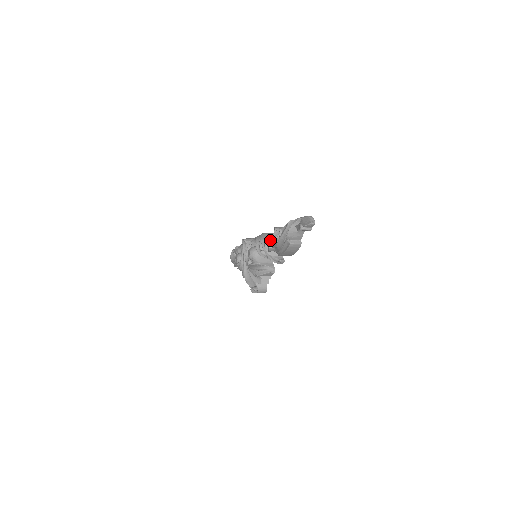
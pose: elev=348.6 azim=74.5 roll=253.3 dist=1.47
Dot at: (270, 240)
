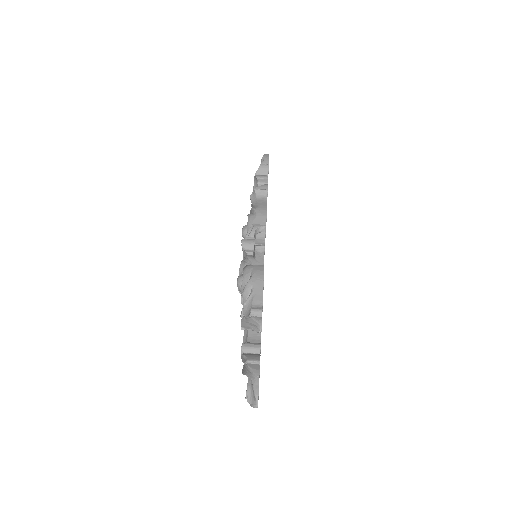
Dot at: (245, 319)
